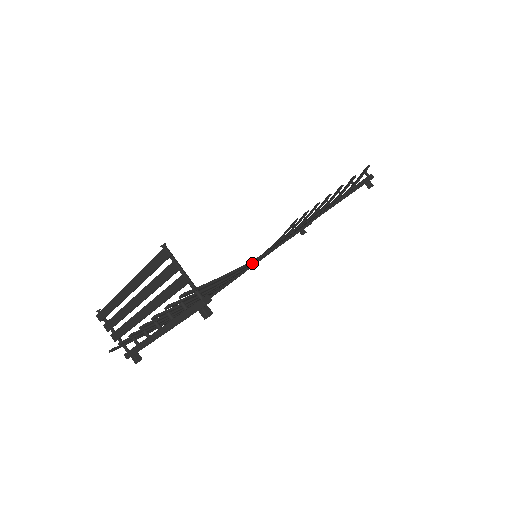
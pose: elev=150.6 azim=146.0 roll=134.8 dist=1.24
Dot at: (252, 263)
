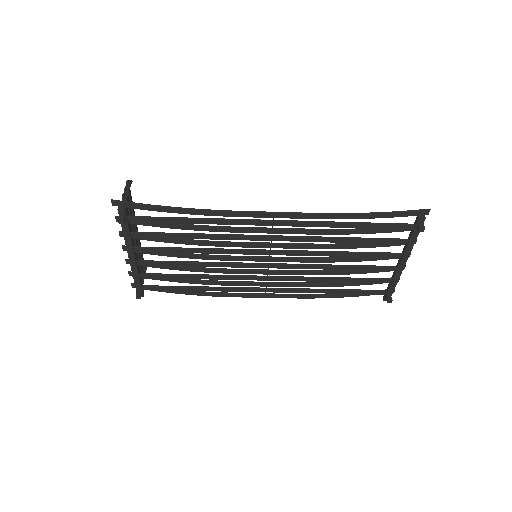
Dot at: (186, 213)
